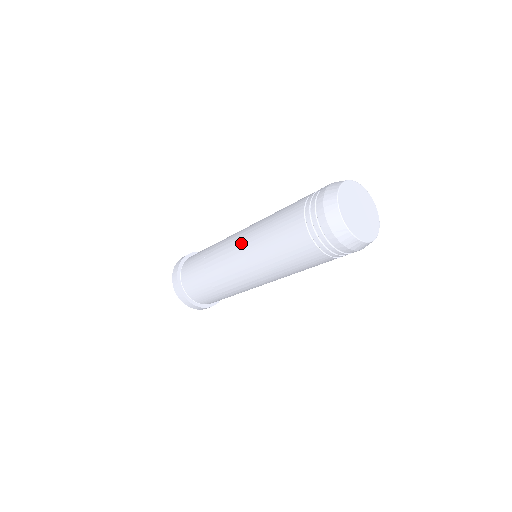
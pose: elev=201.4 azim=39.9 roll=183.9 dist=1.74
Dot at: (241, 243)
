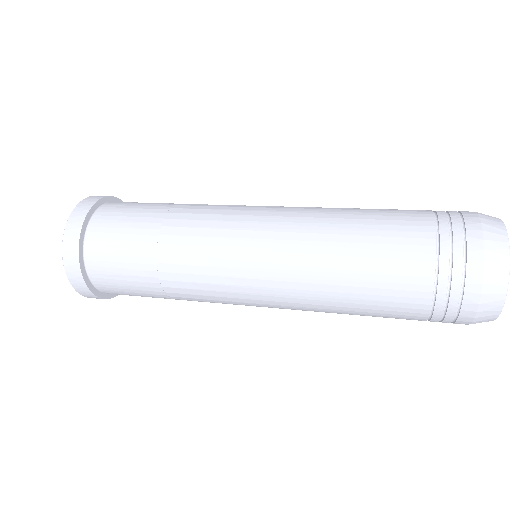
Dot at: (269, 298)
